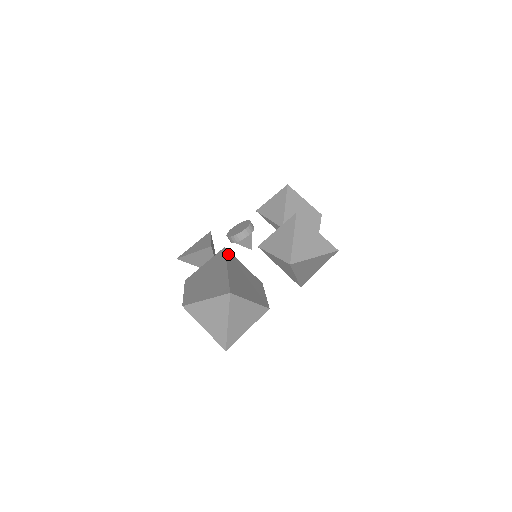
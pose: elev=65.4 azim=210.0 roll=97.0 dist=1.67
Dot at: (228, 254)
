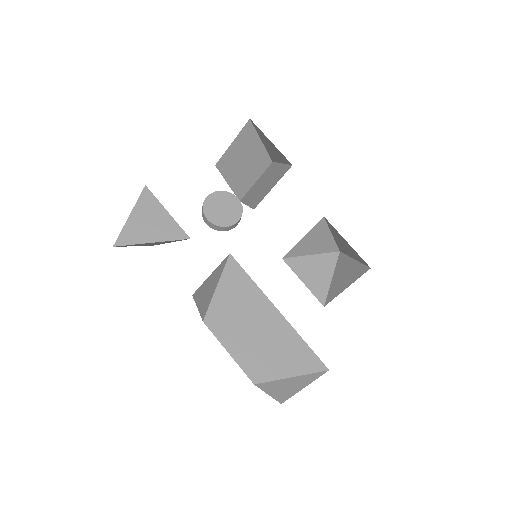
Dot at: occluded
